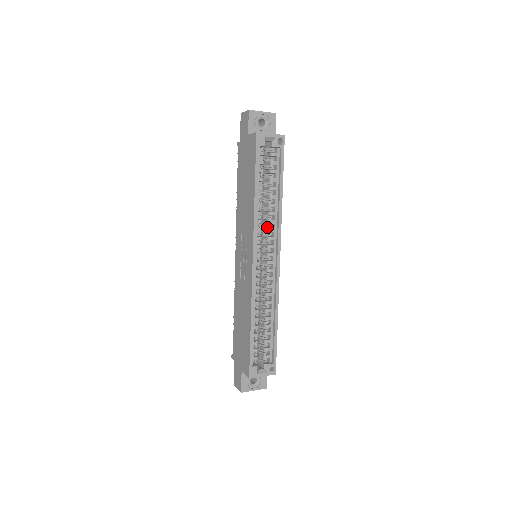
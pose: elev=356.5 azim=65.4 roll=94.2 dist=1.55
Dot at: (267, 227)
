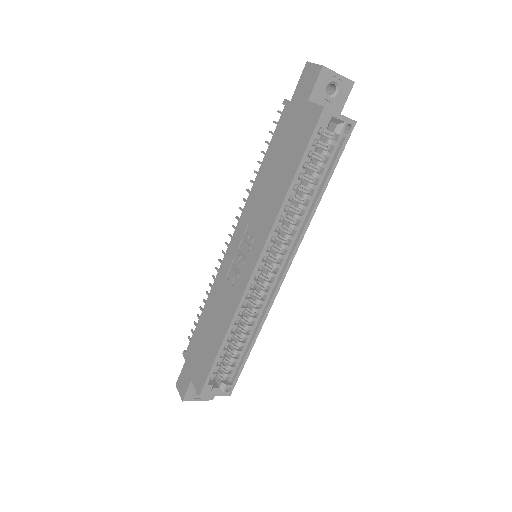
Dot at: (285, 231)
